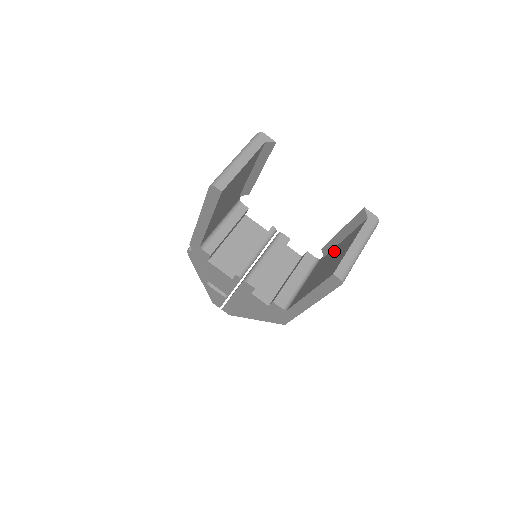
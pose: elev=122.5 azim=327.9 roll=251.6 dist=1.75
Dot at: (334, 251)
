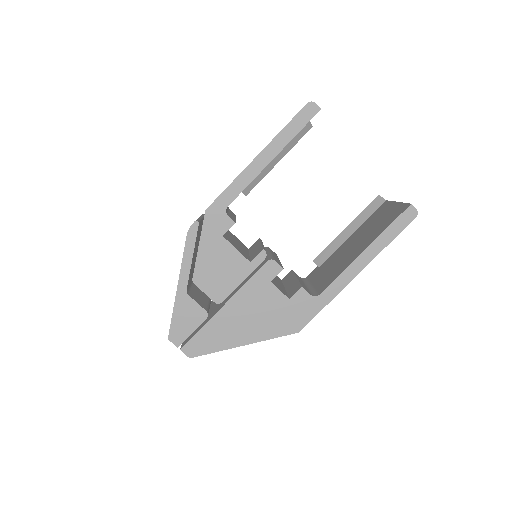
Dot at: (349, 241)
